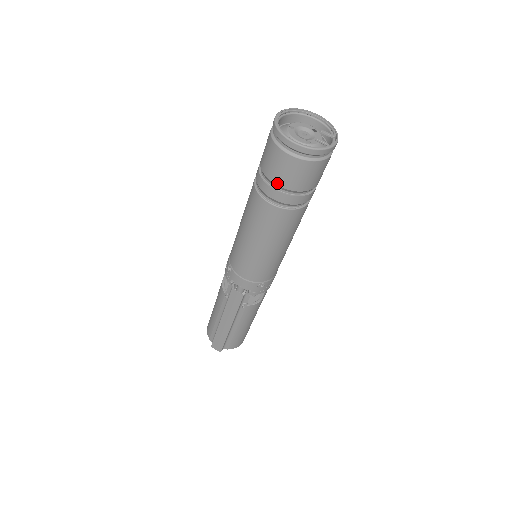
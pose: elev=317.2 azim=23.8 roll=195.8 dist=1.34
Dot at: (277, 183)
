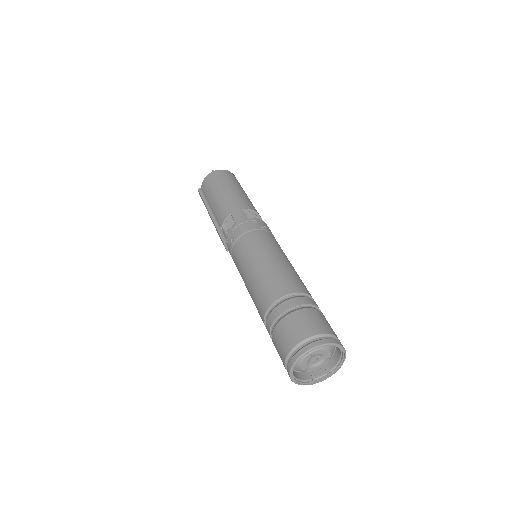
Dot at: (273, 341)
